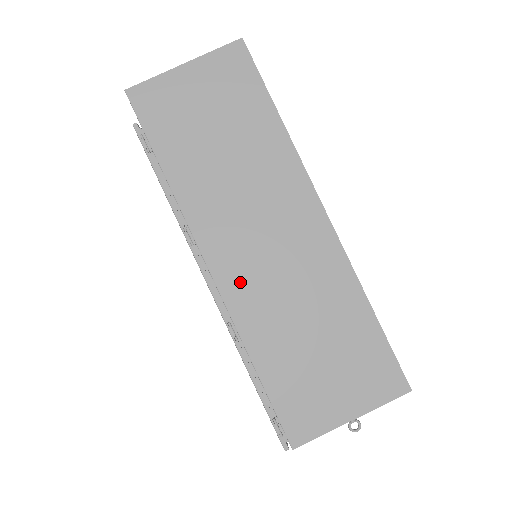
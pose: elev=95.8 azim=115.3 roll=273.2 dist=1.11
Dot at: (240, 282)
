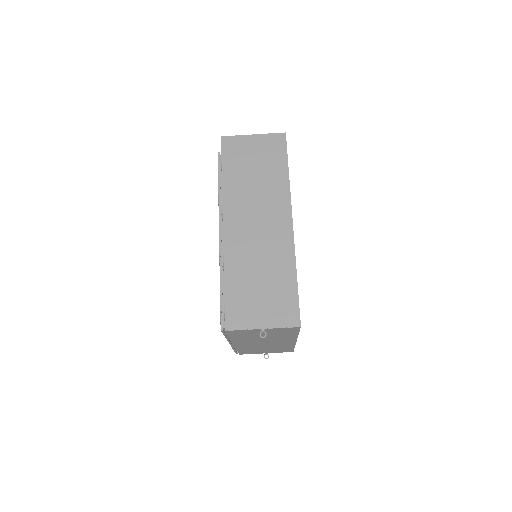
Dot at: (235, 239)
